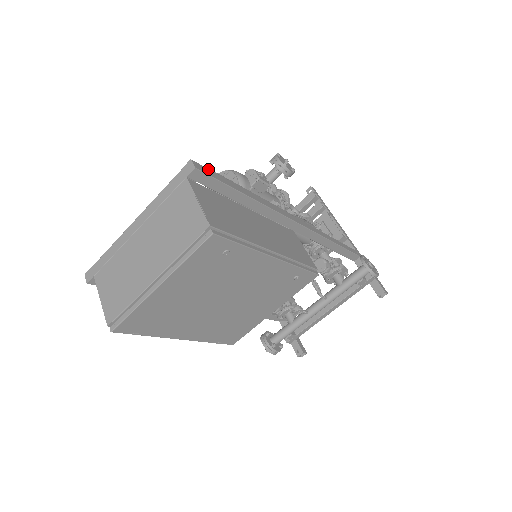
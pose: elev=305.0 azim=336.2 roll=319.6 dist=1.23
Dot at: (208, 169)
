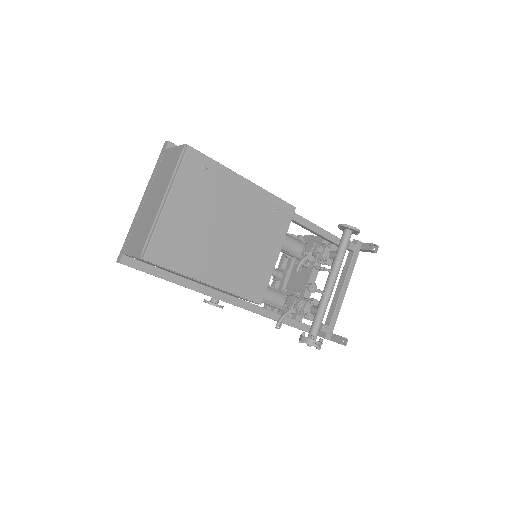
Dot at: occluded
